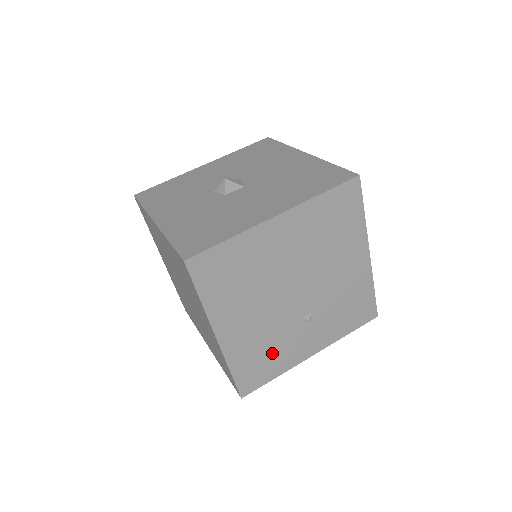
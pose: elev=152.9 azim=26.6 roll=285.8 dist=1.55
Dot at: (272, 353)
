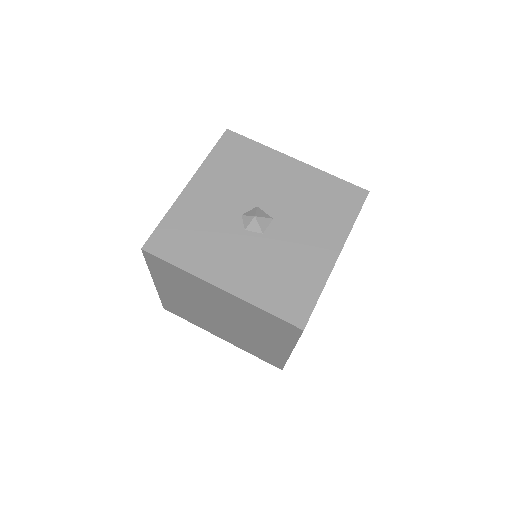
Dot at: occluded
